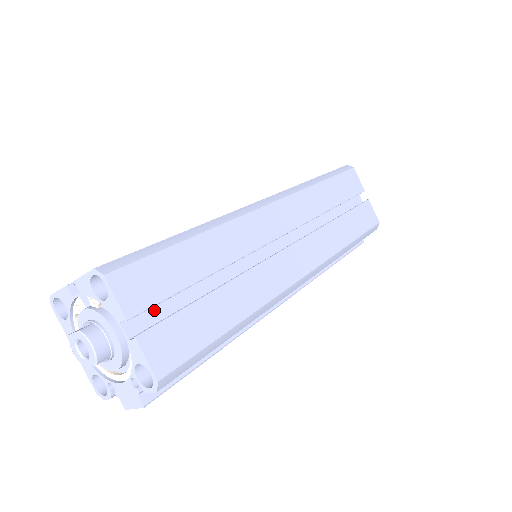
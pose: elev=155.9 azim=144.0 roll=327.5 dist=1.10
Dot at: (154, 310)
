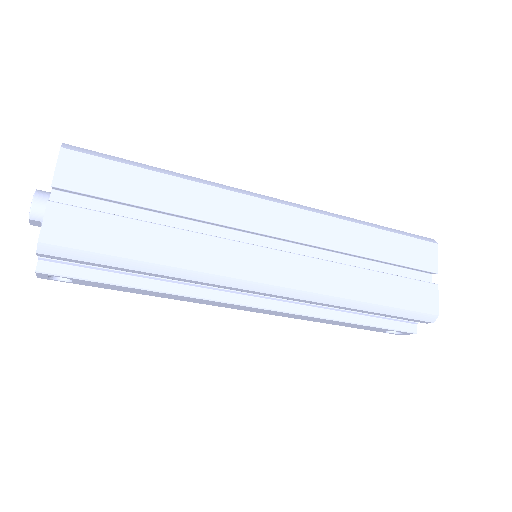
Dot at: (88, 202)
